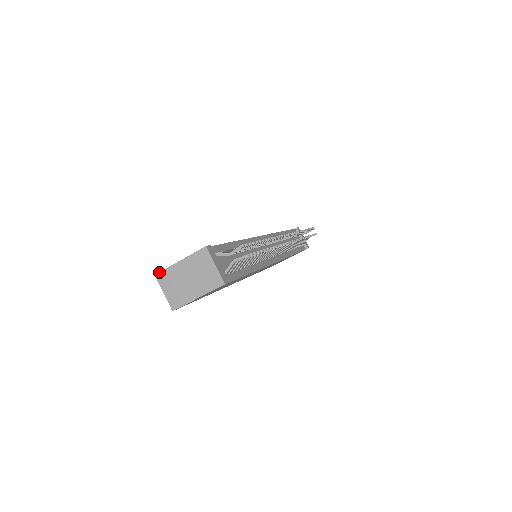
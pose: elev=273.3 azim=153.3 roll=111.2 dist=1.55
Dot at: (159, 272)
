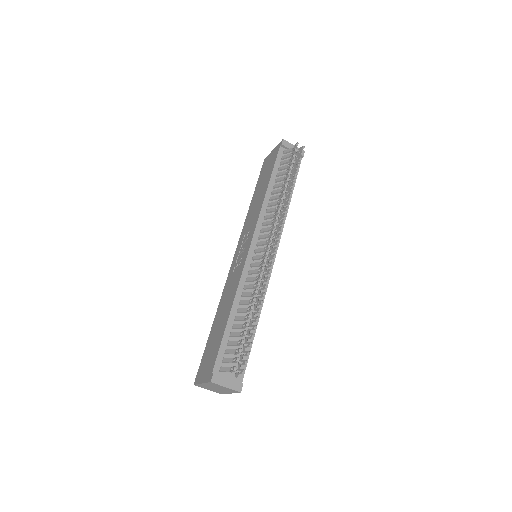
Dot at: (195, 385)
